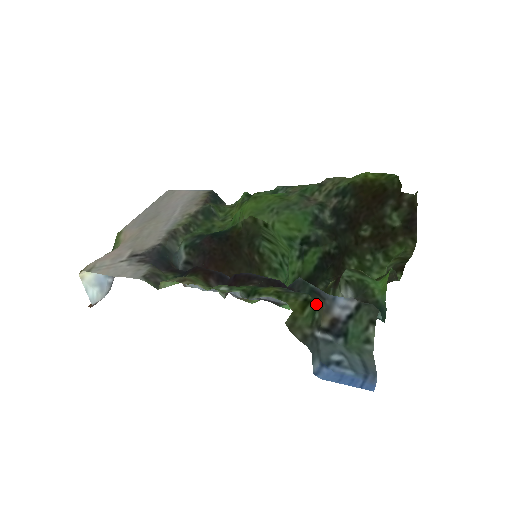
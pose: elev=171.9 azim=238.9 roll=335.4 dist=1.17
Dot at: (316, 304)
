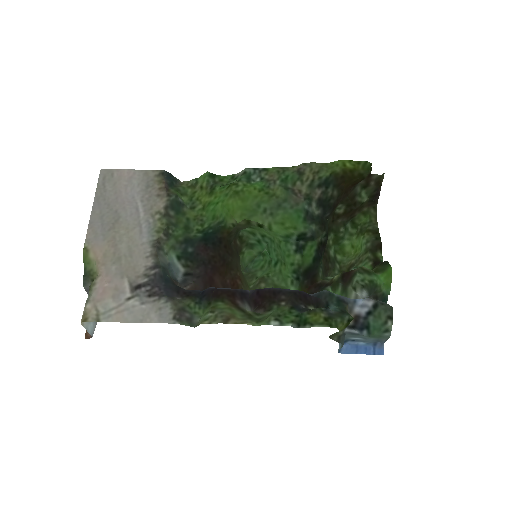
Dot at: occluded
